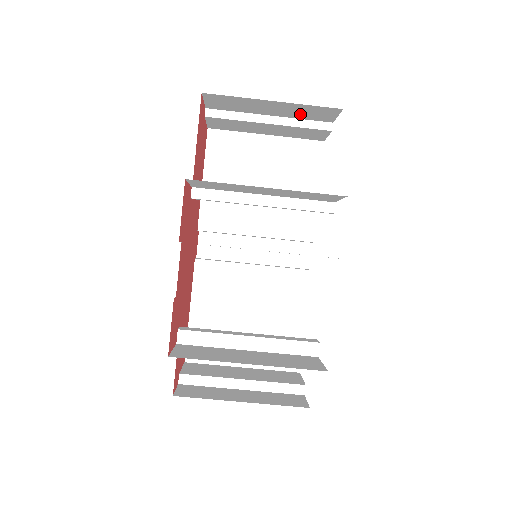
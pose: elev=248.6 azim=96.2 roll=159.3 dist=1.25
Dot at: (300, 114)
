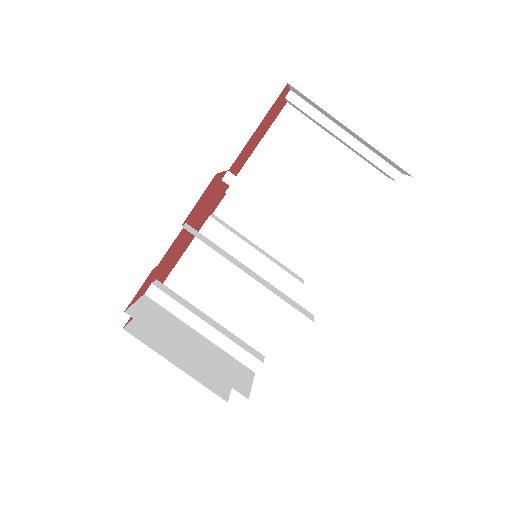
Dot at: (375, 151)
